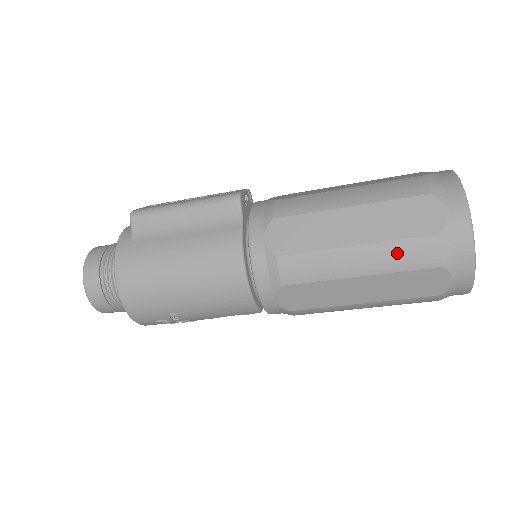
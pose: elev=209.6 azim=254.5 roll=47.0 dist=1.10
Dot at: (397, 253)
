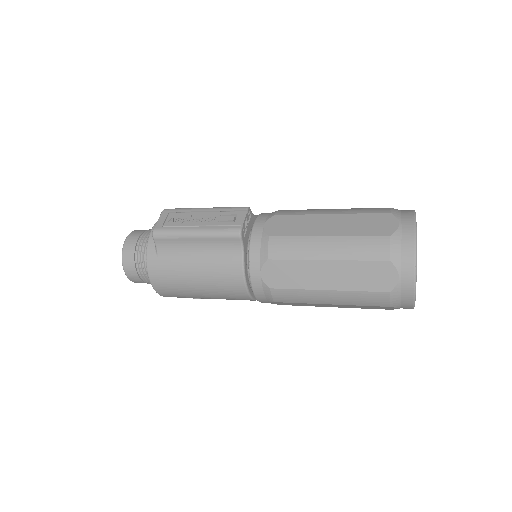
Dot at: (358, 298)
